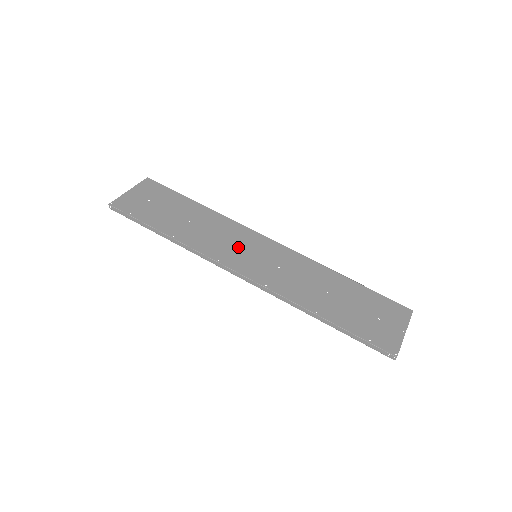
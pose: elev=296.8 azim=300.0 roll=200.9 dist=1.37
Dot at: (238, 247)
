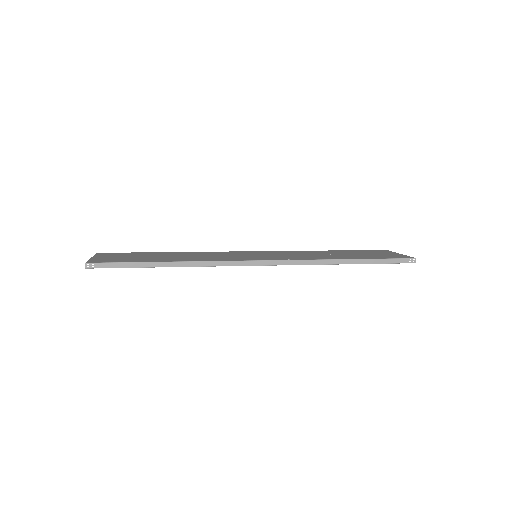
Dot at: (236, 256)
